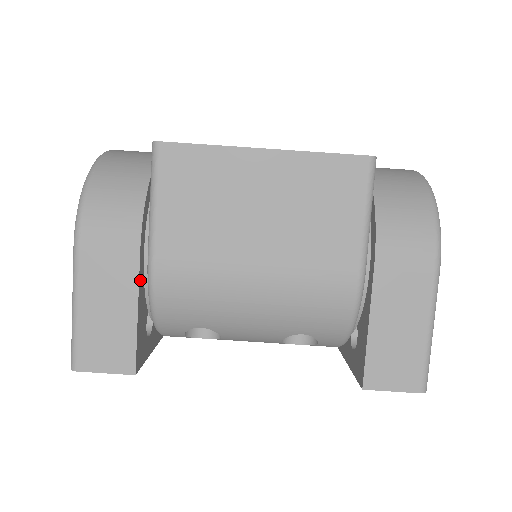
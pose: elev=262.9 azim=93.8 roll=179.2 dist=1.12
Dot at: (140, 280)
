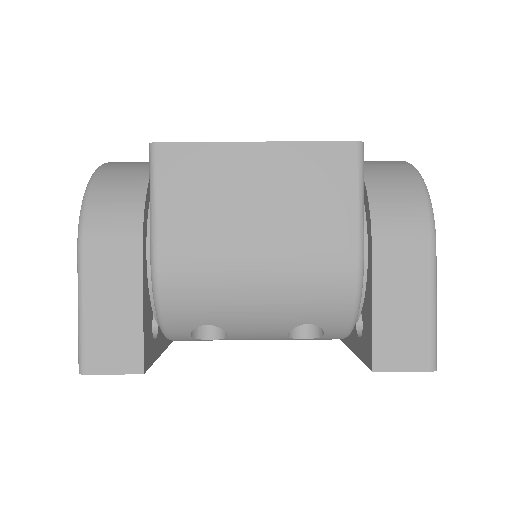
Dot at: (144, 278)
